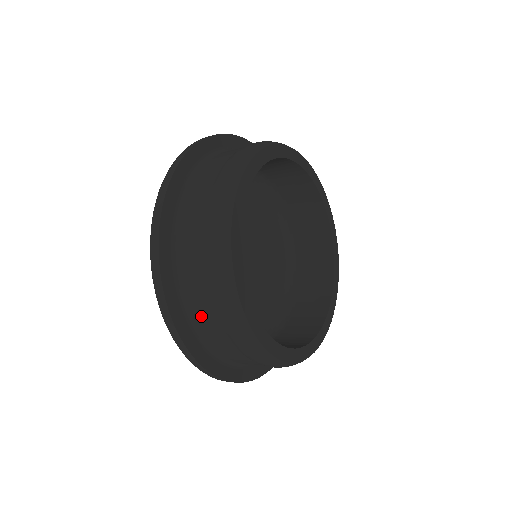
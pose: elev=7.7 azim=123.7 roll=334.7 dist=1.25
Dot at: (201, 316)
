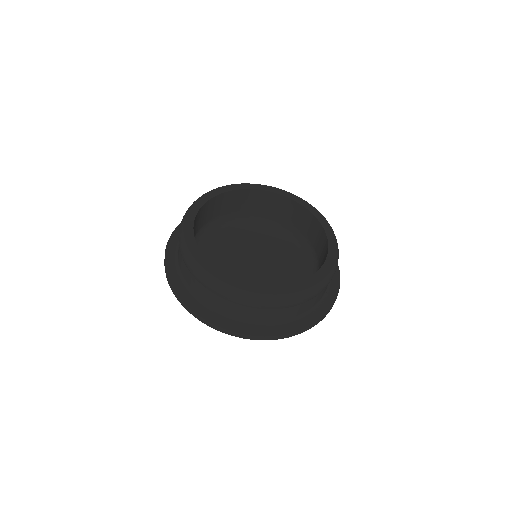
Dot at: (255, 317)
